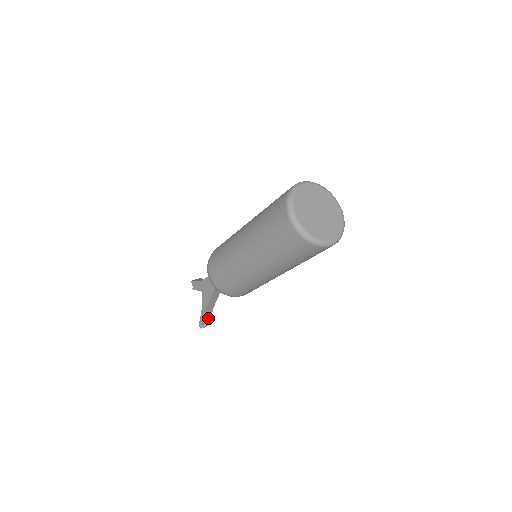
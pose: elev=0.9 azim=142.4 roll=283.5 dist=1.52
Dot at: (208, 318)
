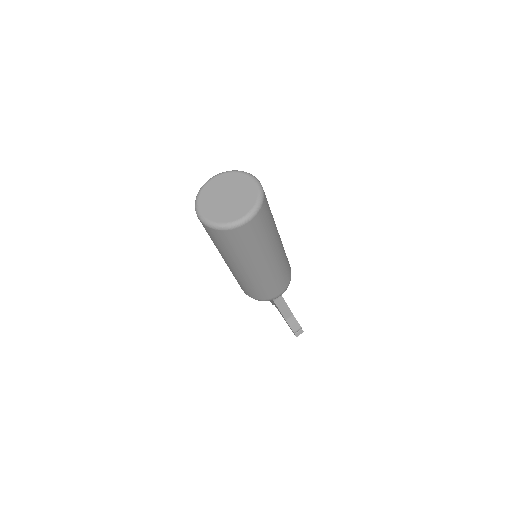
Dot at: (296, 325)
